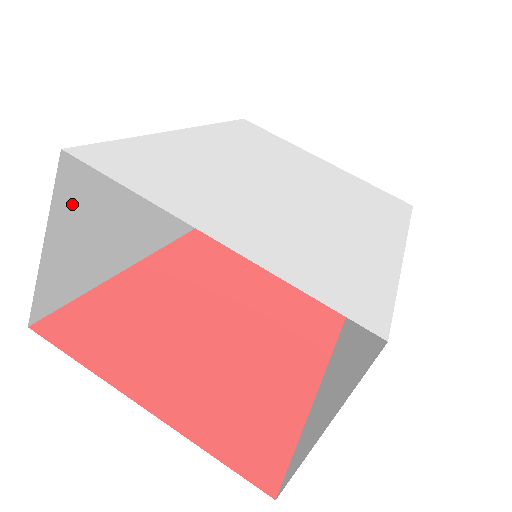
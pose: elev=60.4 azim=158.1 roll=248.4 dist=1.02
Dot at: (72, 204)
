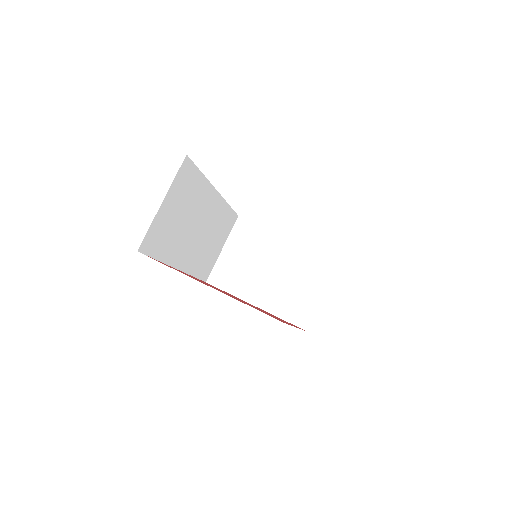
Dot at: (177, 189)
